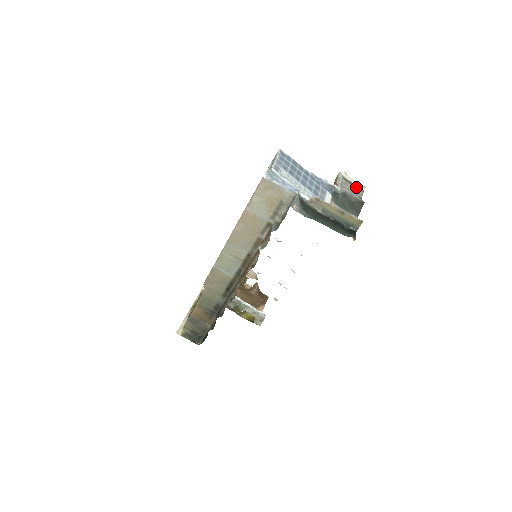
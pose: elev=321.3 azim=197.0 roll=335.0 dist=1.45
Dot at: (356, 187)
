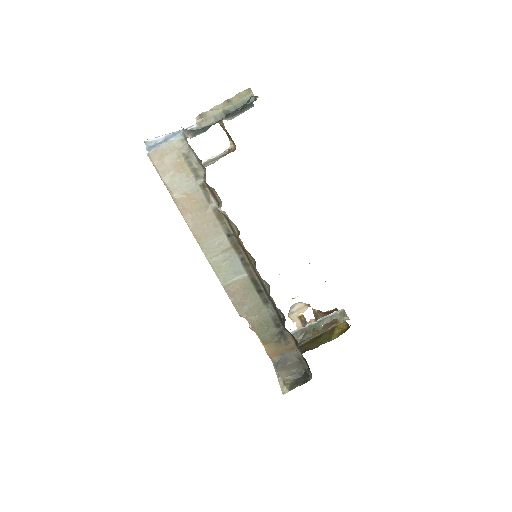
Dot at: occluded
